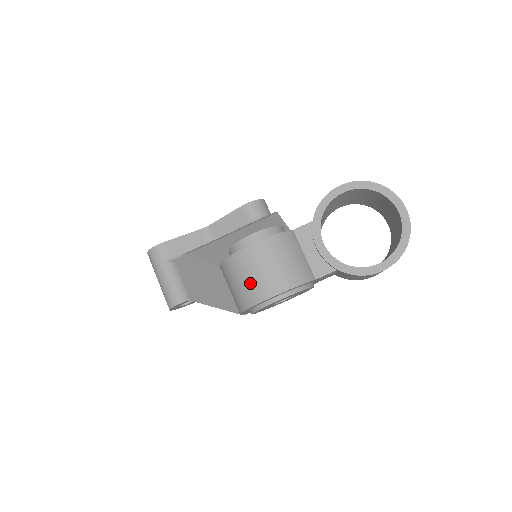
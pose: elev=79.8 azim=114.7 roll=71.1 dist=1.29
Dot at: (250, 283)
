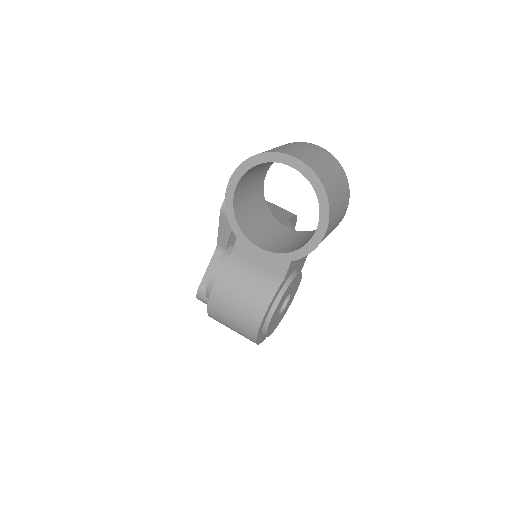
Dot at: (237, 327)
